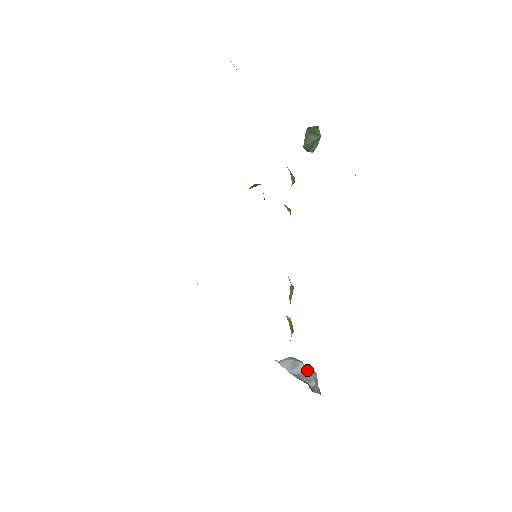
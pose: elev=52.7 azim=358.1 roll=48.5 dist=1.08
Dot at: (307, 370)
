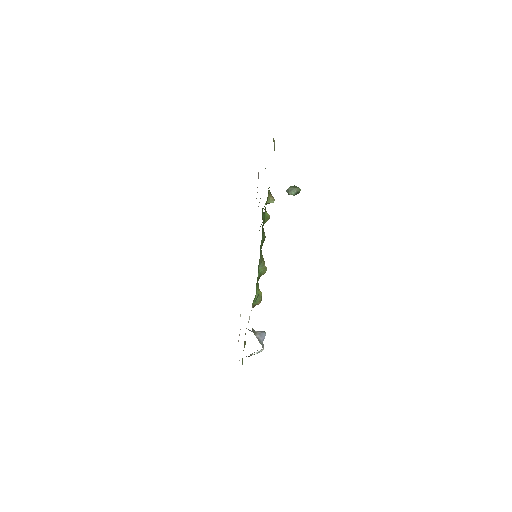
Dot at: occluded
